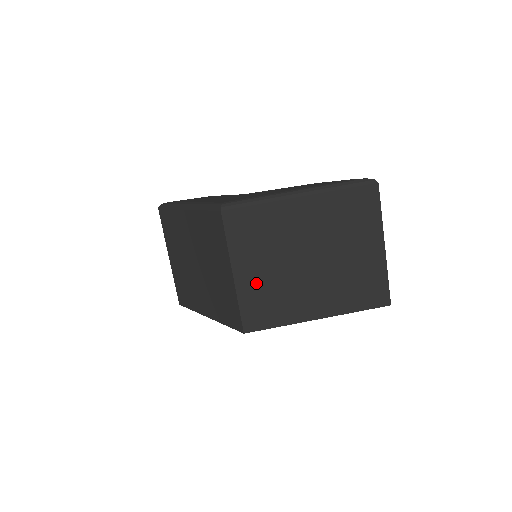
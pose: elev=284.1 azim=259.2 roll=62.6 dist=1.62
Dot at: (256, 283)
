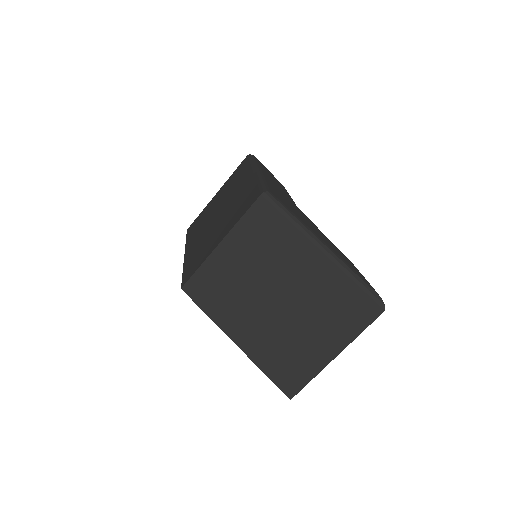
Dot at: (226, 268)
